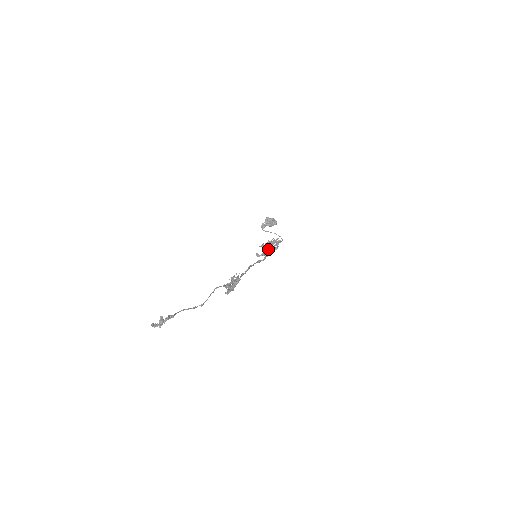
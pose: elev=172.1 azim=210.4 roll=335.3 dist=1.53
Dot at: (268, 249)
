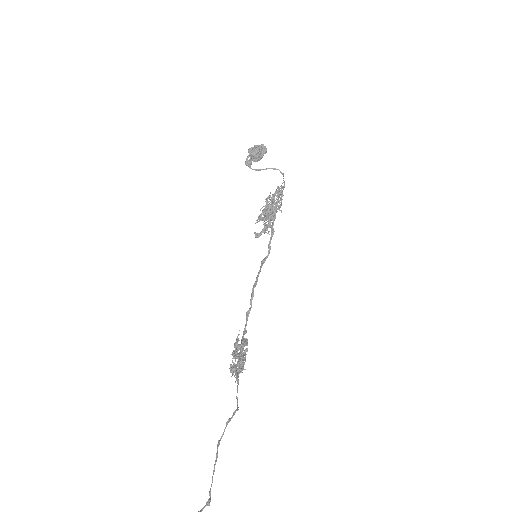
Dot at: (269, 217)
